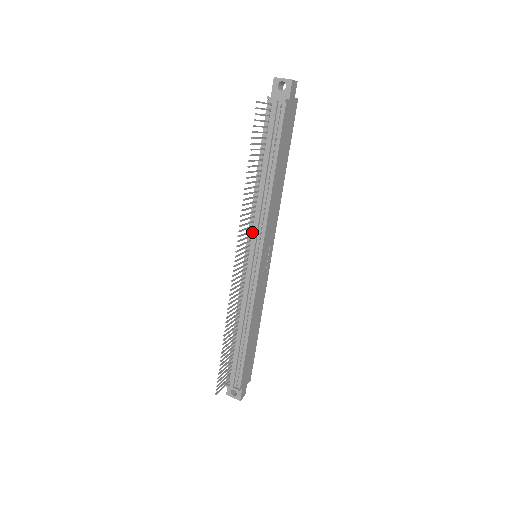
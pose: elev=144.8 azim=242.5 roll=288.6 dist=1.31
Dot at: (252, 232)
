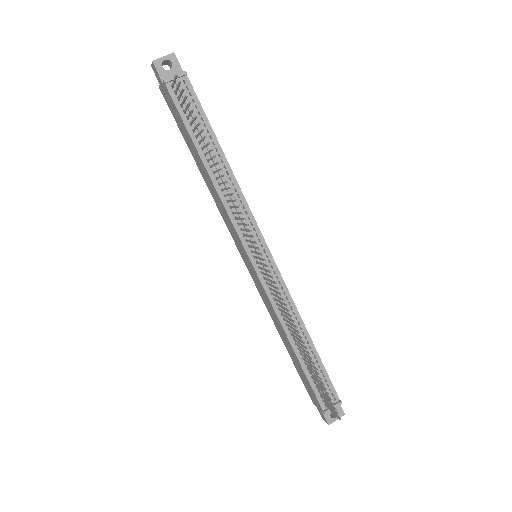
Dot at: (242, 230)
